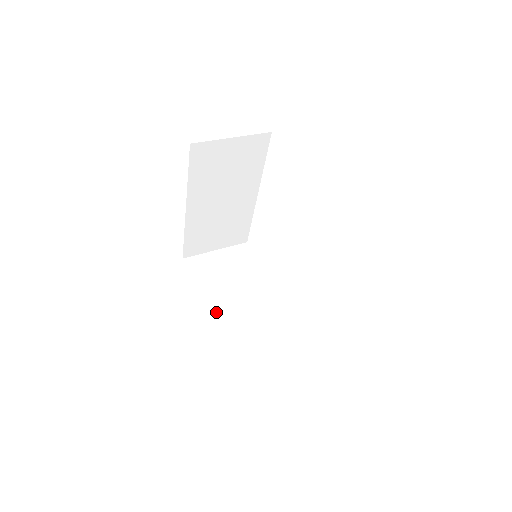
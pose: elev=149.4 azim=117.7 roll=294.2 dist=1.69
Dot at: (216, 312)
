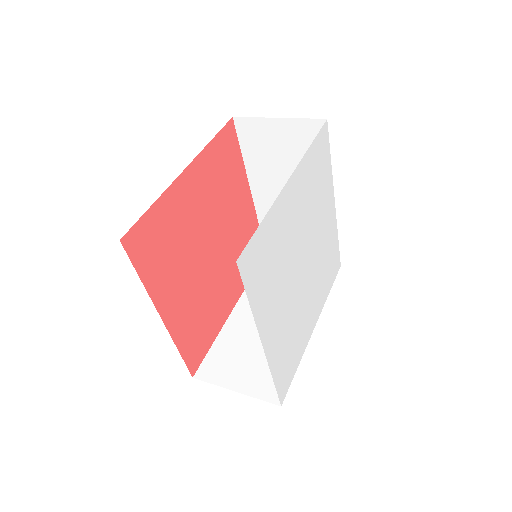
Dot at: (240, 311)
